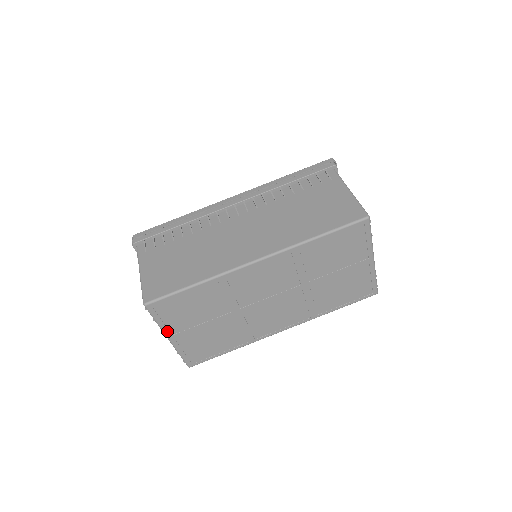
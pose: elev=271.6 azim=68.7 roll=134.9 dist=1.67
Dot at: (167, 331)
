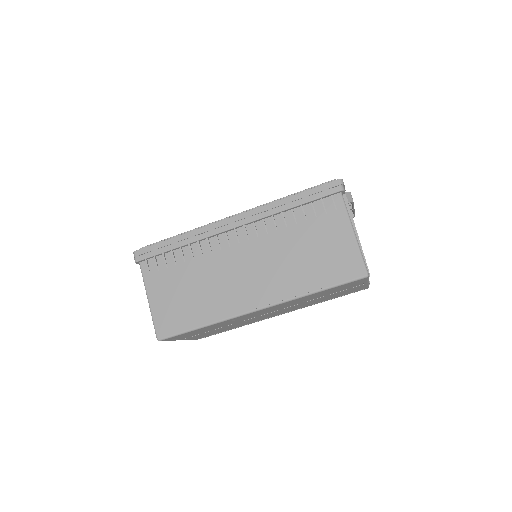
Dot at: (179, 339)
